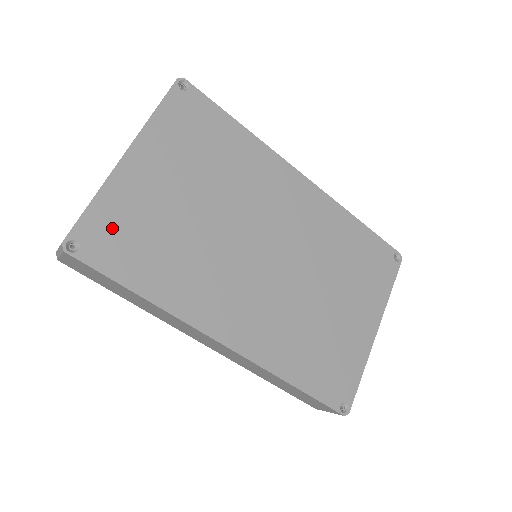
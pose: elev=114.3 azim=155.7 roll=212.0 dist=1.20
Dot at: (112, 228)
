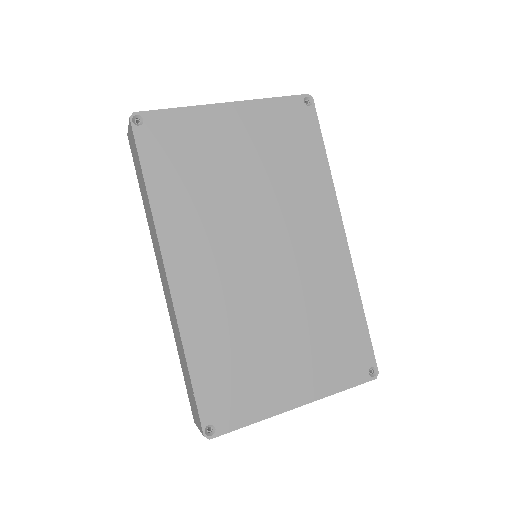
Dot at: (172, 134)
